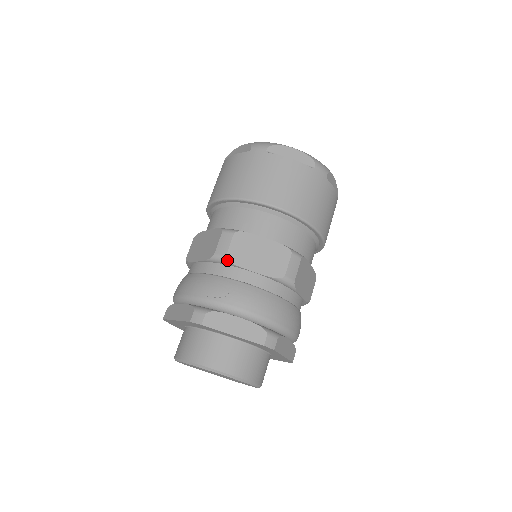
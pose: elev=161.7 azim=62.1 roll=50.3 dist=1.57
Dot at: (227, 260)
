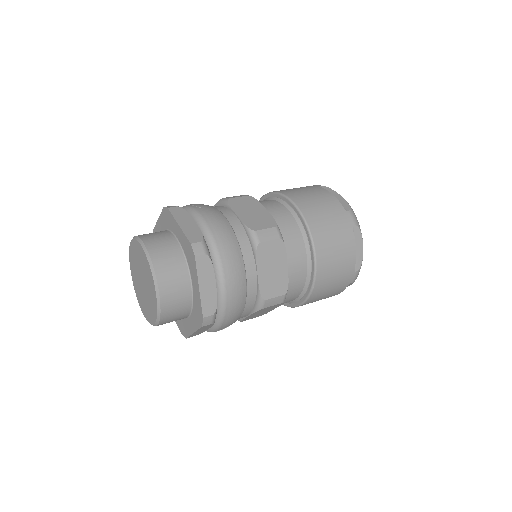
Dot at: (227, 200)
